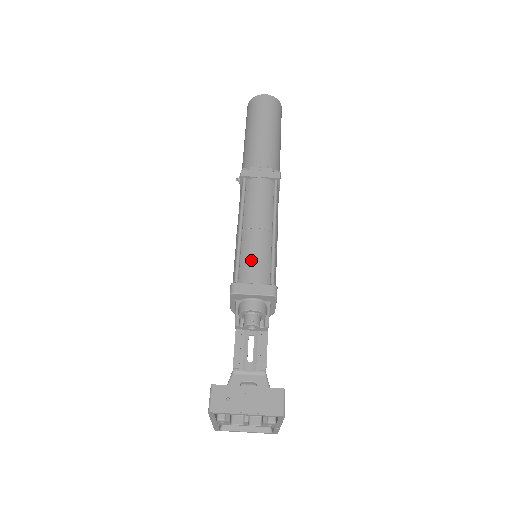
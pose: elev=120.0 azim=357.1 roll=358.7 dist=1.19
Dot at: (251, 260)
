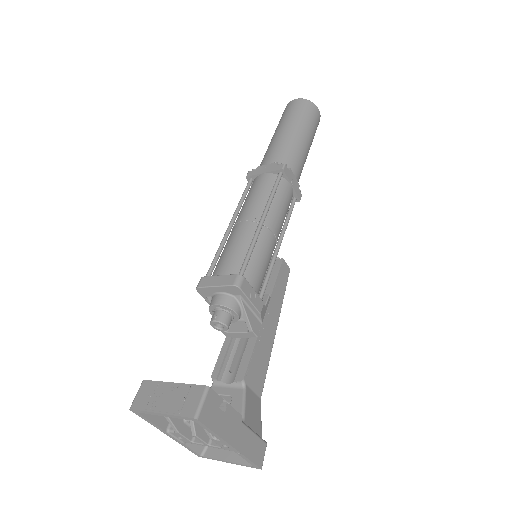
Dot at: (226, 253)
